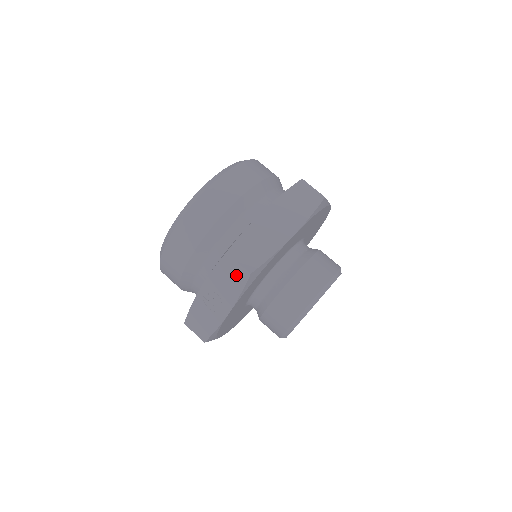
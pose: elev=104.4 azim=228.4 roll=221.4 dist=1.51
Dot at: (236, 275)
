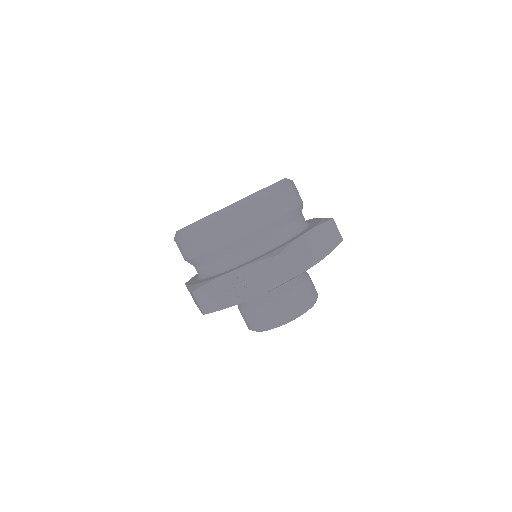
Dot at: (275, 275)
